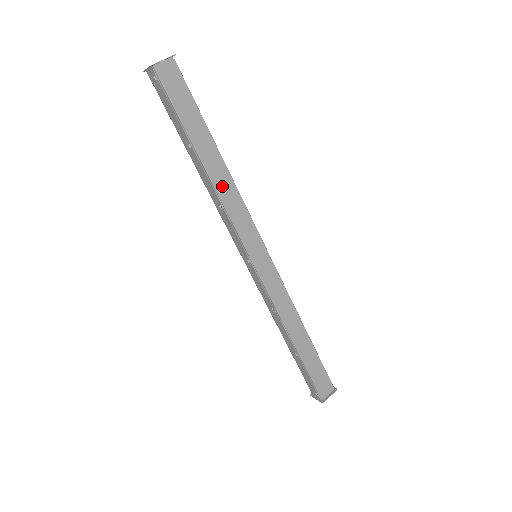
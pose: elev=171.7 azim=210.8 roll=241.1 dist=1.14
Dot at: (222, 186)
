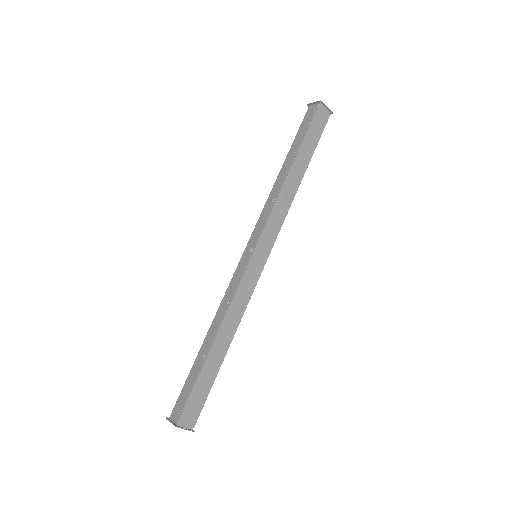
Dot at: (287, 191)
